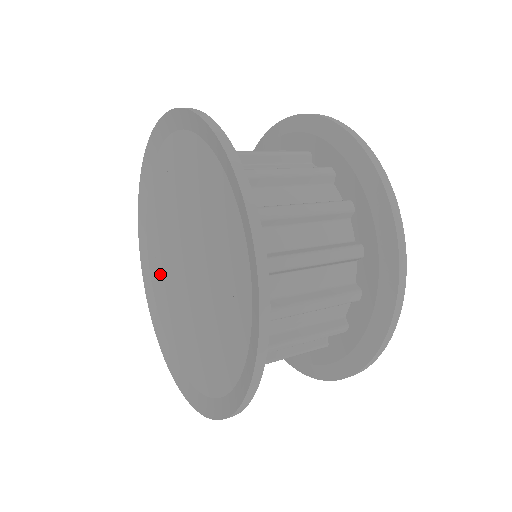
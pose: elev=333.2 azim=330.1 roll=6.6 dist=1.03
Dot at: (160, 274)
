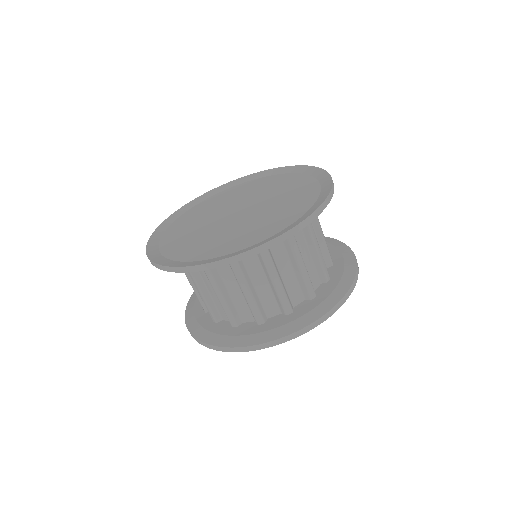
Dot at: (190, 222)
